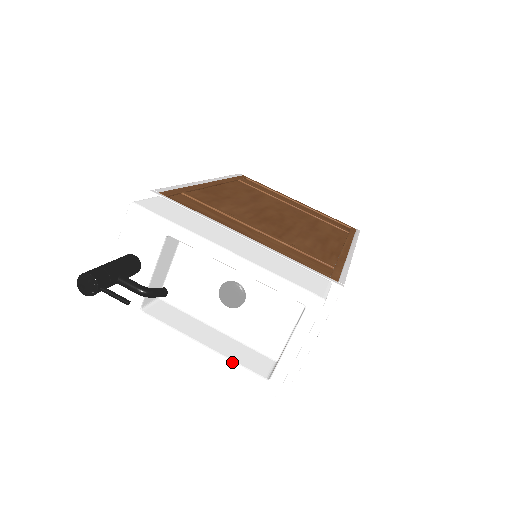
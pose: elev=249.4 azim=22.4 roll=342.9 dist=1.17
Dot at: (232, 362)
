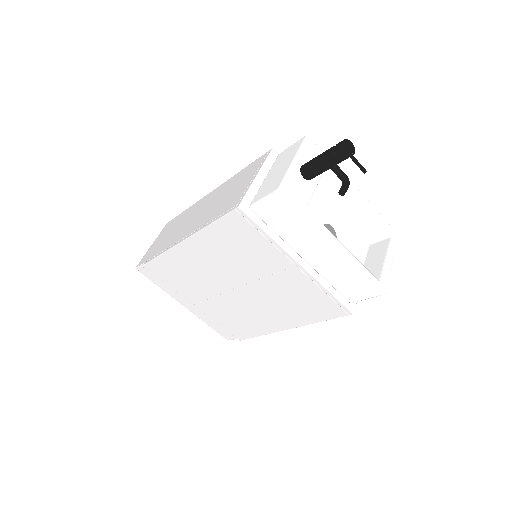
Dot at: occluded
